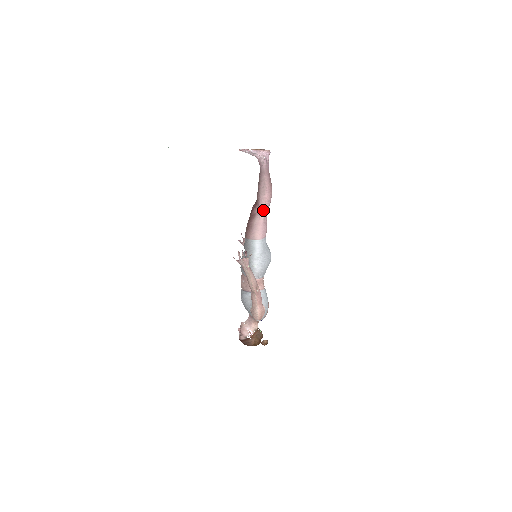
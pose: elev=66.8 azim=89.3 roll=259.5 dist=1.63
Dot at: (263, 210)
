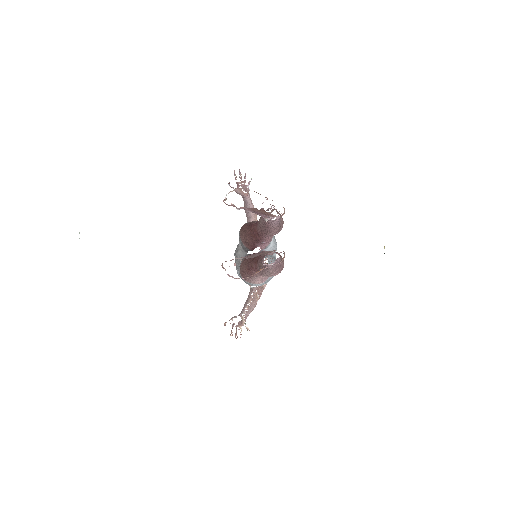
Dot at: occluded
